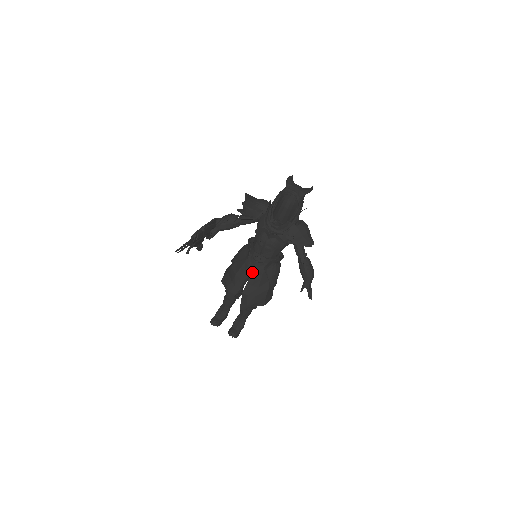
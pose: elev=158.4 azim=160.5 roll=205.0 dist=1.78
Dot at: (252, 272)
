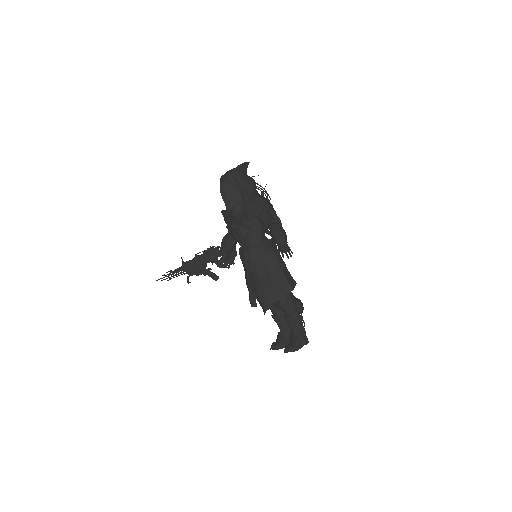
Dot at: (247, 270)
